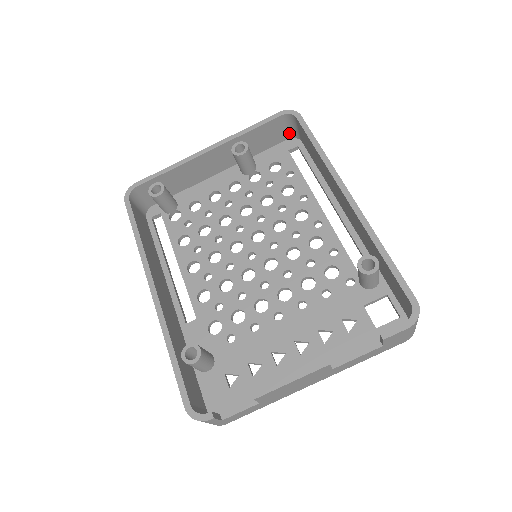
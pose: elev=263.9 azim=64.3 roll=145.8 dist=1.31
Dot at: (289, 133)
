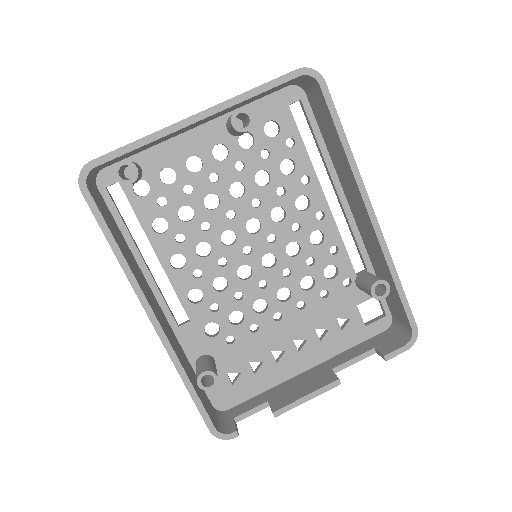
Dot at: (294, 82)
